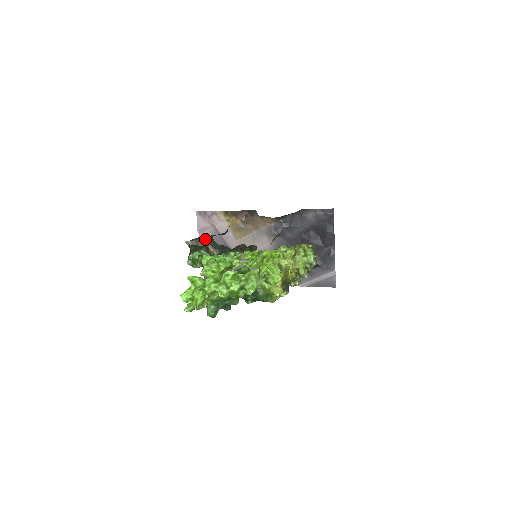
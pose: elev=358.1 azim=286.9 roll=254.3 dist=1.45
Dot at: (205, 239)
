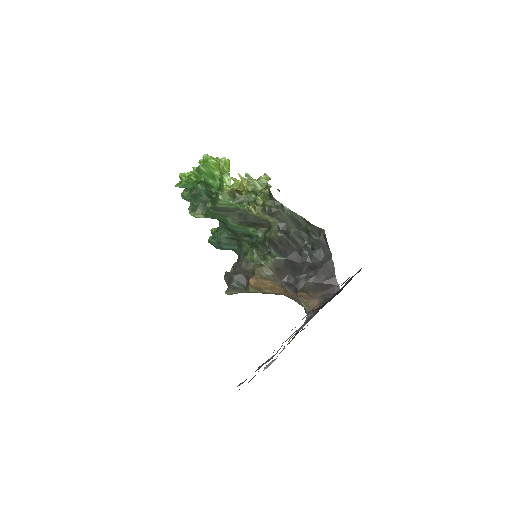
Dot at: occluded
